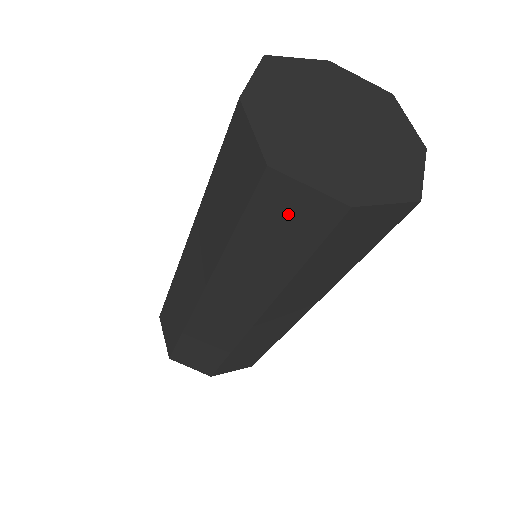
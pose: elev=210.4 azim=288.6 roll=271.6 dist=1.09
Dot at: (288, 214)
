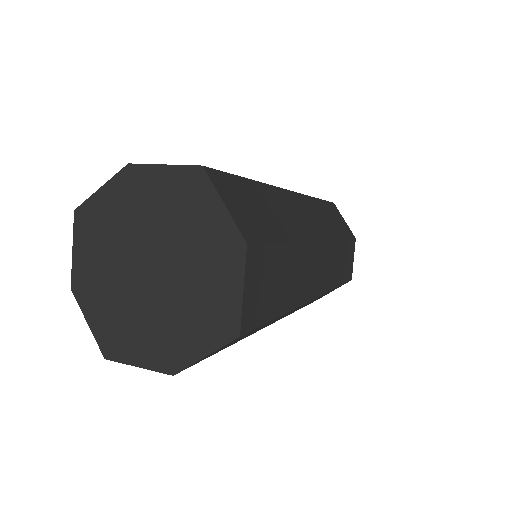
Dot at: occluded
